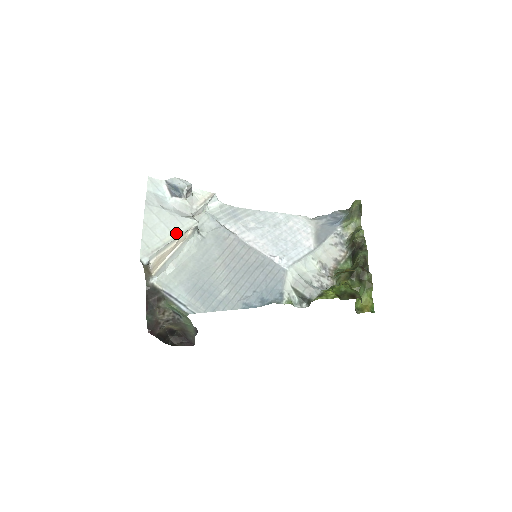
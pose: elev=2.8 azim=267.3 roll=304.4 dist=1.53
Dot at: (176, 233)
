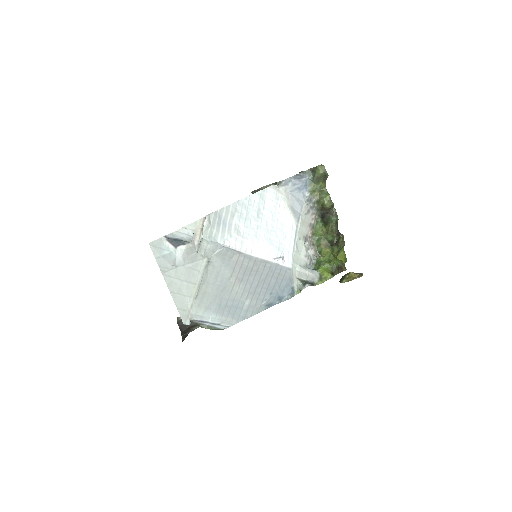
Dot at: (197, 282)
